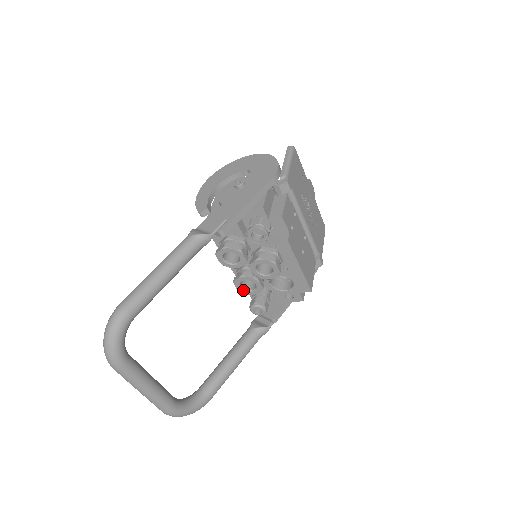
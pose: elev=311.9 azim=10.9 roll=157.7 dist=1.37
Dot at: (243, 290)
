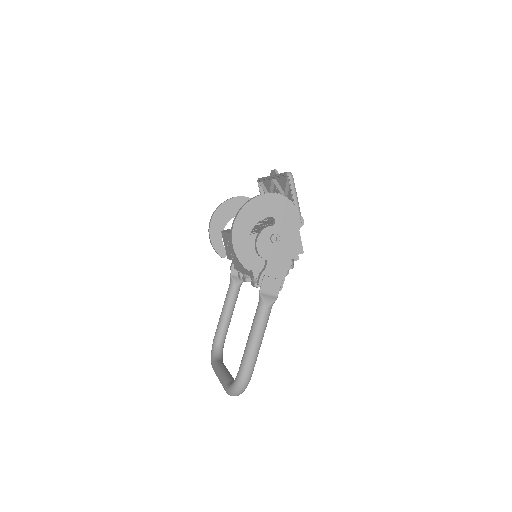
Dot at: occluded
